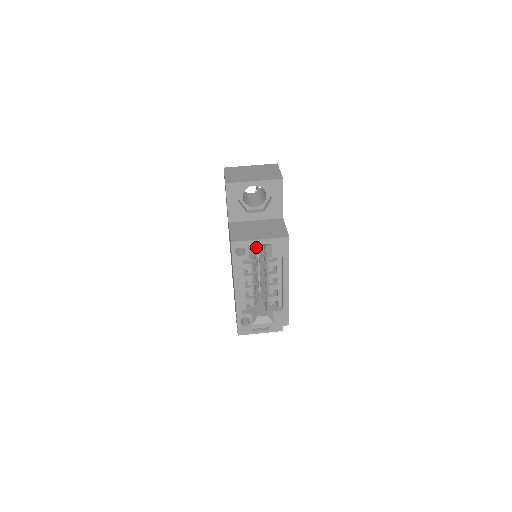
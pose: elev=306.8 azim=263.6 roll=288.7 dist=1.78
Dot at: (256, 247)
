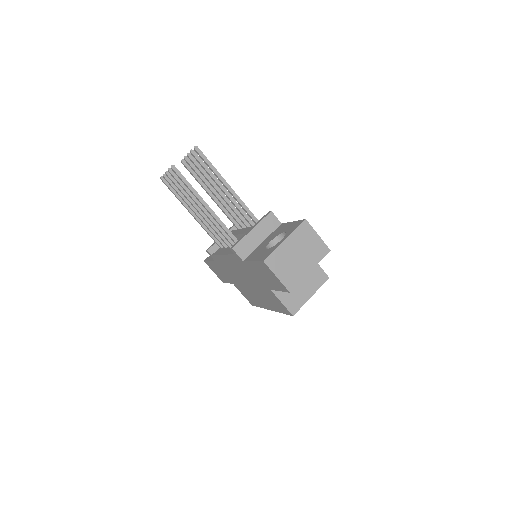
Dot at: occluded
